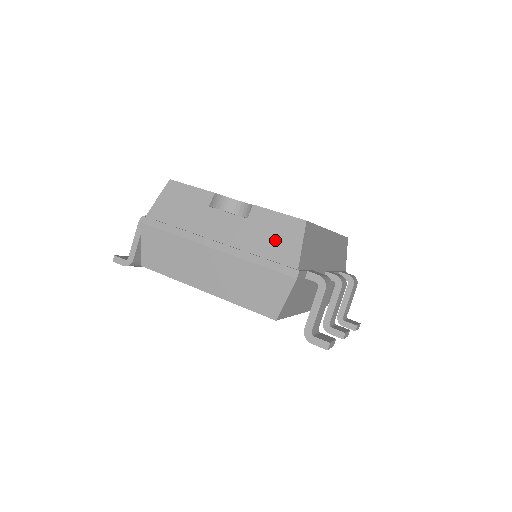
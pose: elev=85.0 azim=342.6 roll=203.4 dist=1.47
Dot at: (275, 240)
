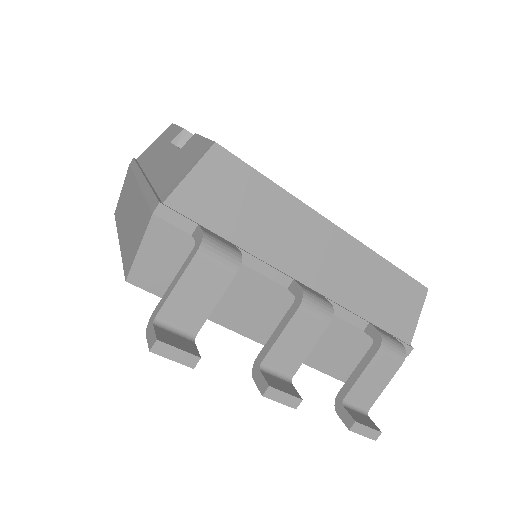
Dot at: (177, 169)
